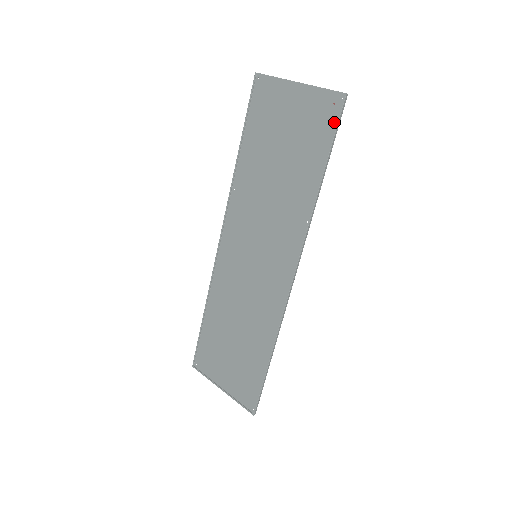
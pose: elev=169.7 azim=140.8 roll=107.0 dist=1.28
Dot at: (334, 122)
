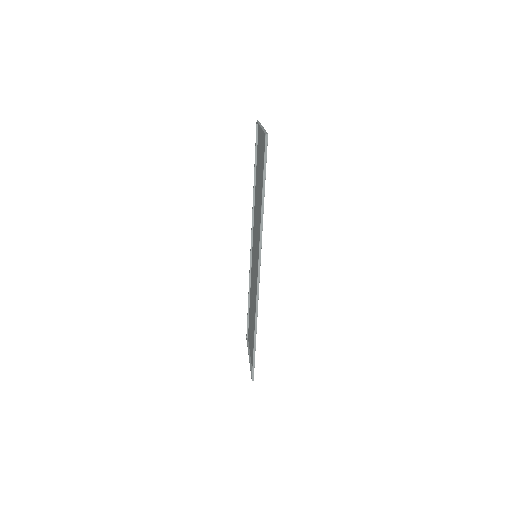
Dot at: (266, 155)
